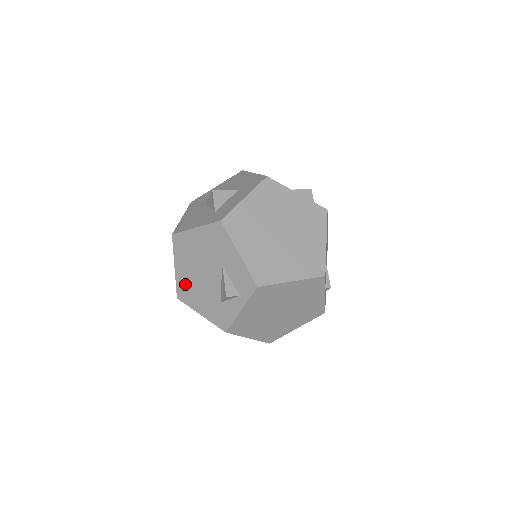
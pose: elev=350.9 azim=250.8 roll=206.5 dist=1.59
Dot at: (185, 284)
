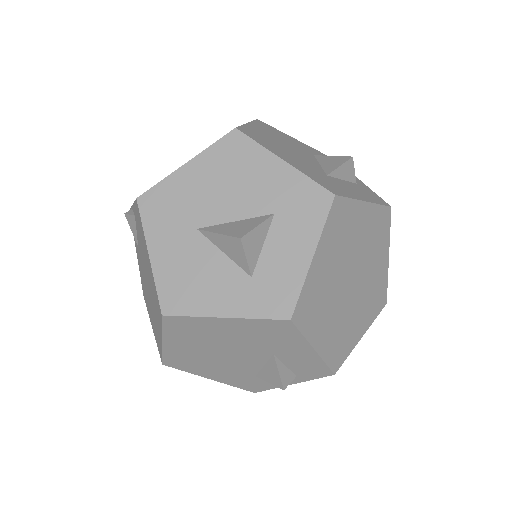
Dot at: (184, 358)
